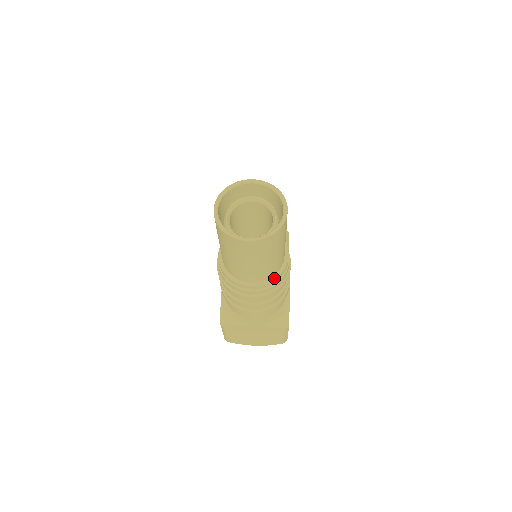
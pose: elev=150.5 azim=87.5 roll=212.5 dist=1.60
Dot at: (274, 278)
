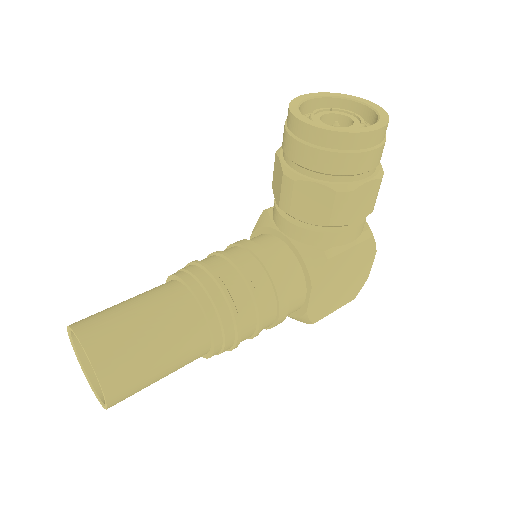
Dot at: (204, 356)
